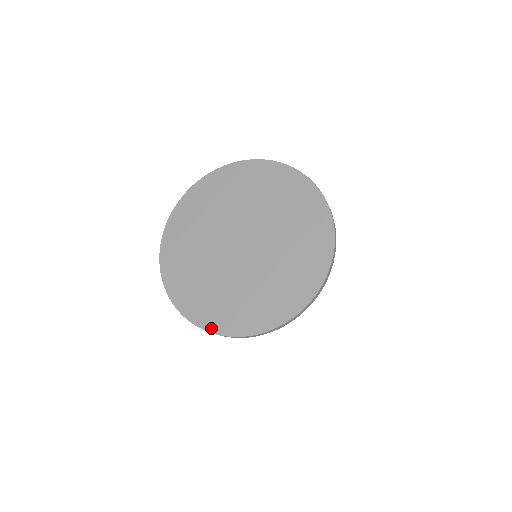
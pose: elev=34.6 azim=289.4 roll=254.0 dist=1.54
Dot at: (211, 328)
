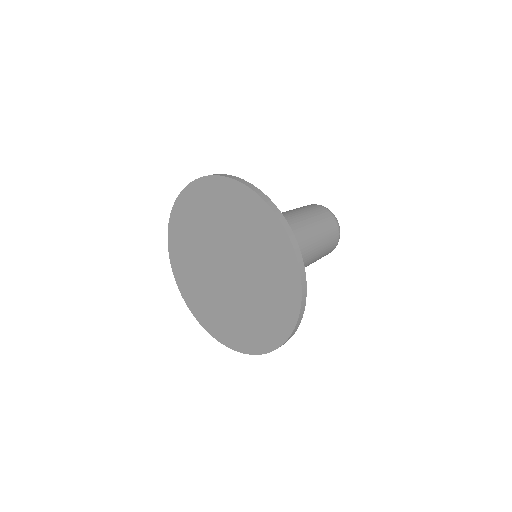
Dot at: (256, 351)
